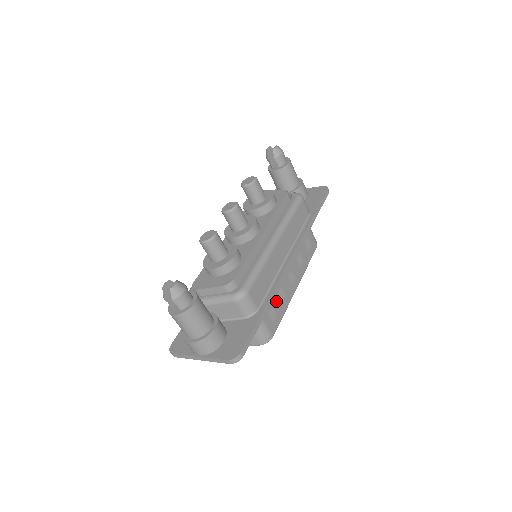
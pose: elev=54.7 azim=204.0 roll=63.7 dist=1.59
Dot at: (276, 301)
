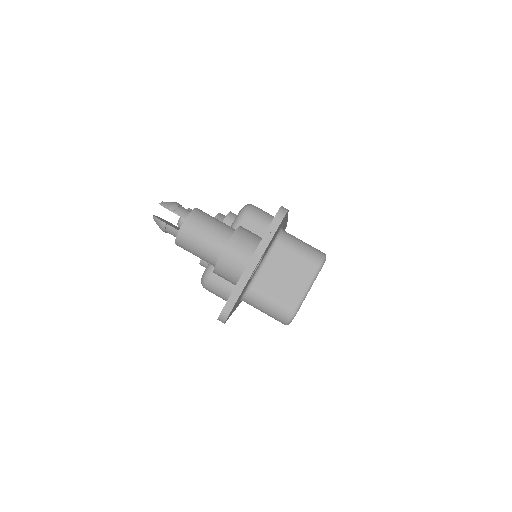
Dot at: occluded
